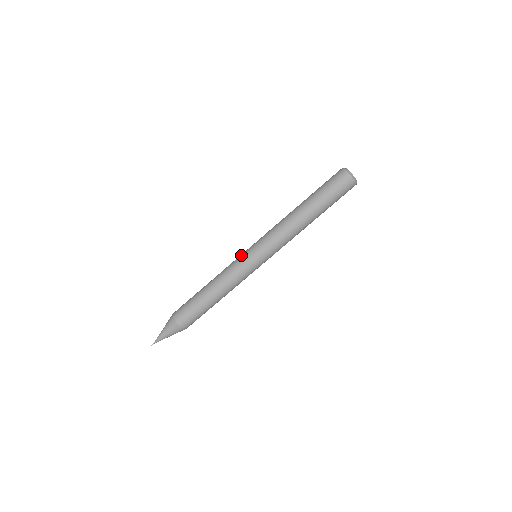
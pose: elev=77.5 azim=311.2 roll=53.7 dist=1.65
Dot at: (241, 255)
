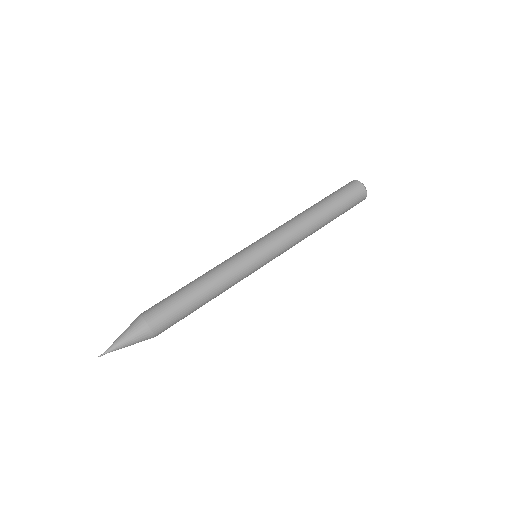
Dot at: occluded
